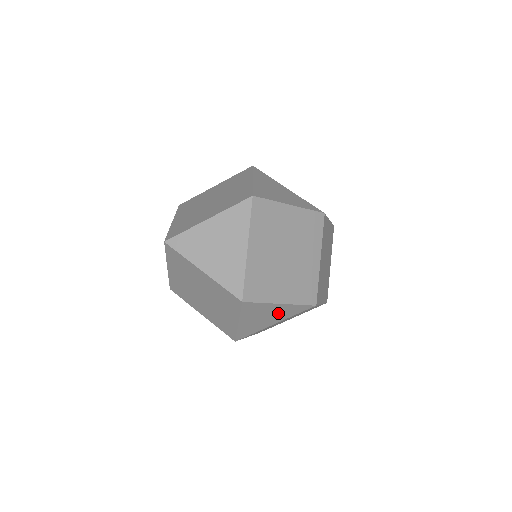
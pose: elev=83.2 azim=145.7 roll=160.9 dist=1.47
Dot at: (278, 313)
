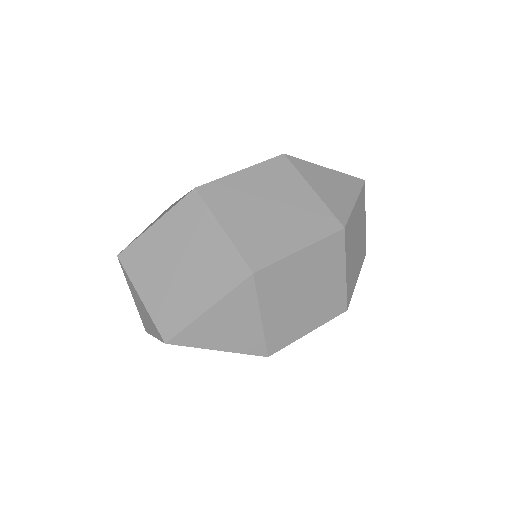
Dot at: (232, 313)
